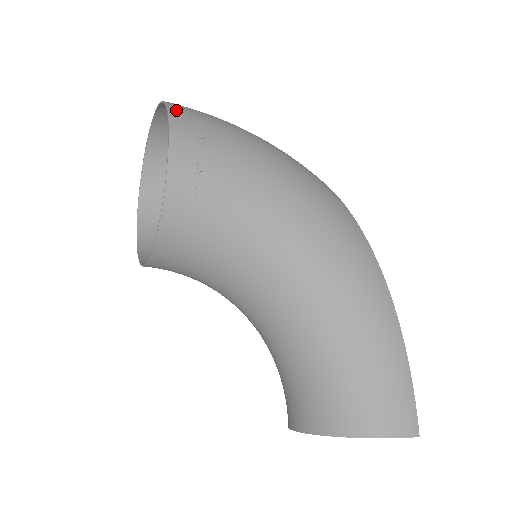
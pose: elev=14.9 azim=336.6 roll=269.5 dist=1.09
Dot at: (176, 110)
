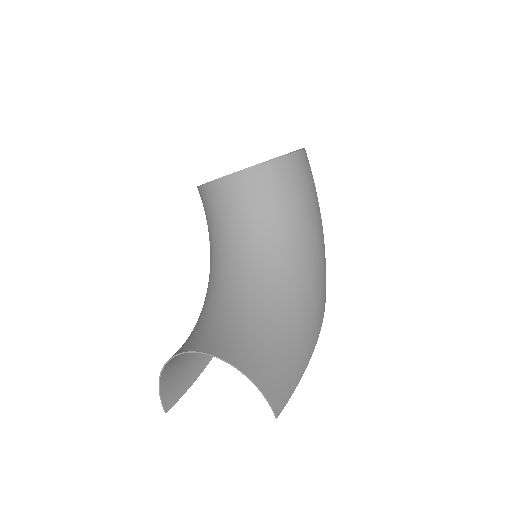
Dot at: occluded
